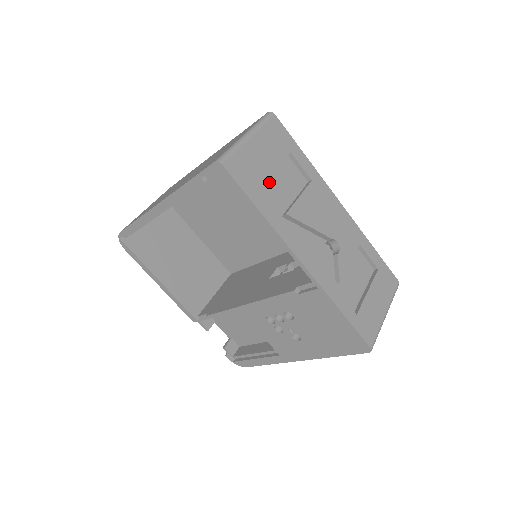
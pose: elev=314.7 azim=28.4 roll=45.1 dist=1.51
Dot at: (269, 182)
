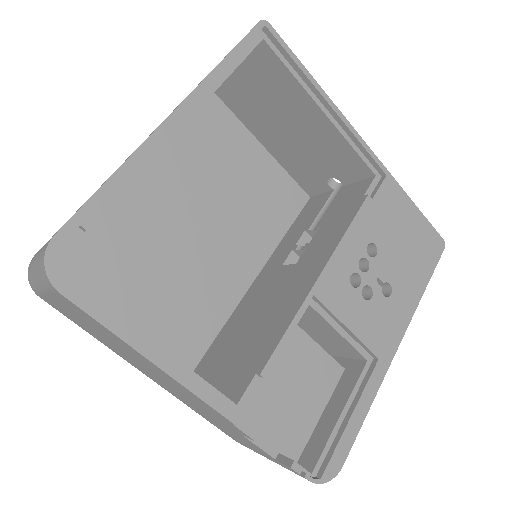
Dot at: (275, 96)
